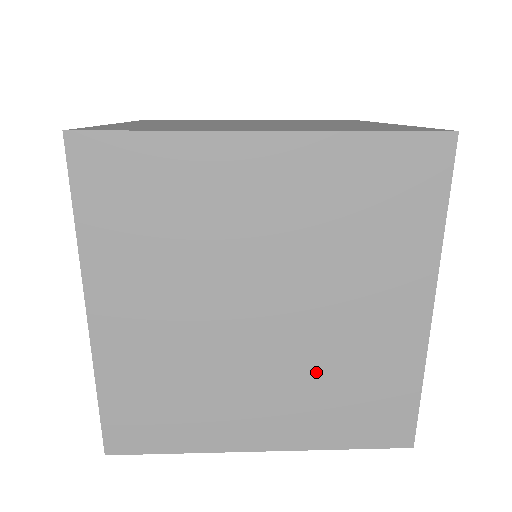
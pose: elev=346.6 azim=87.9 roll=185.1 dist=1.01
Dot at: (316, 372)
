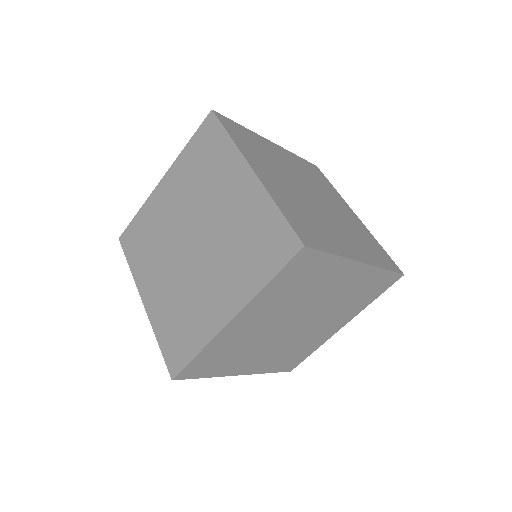
Dot at: (348, 228)
